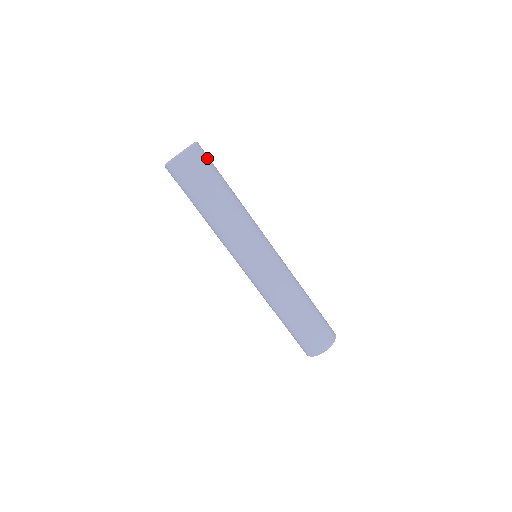
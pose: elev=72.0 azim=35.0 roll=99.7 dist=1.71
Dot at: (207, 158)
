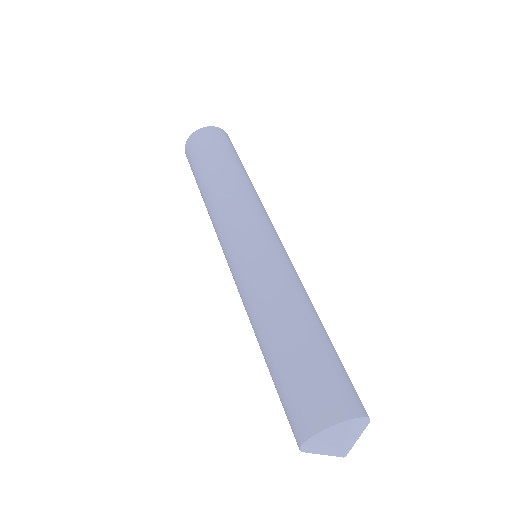
Dot at: (229, 142)
